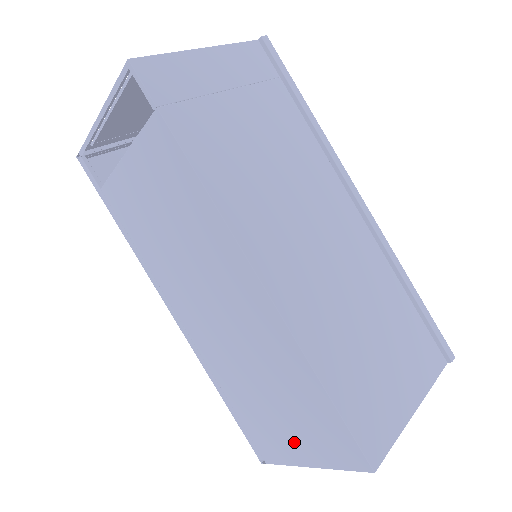
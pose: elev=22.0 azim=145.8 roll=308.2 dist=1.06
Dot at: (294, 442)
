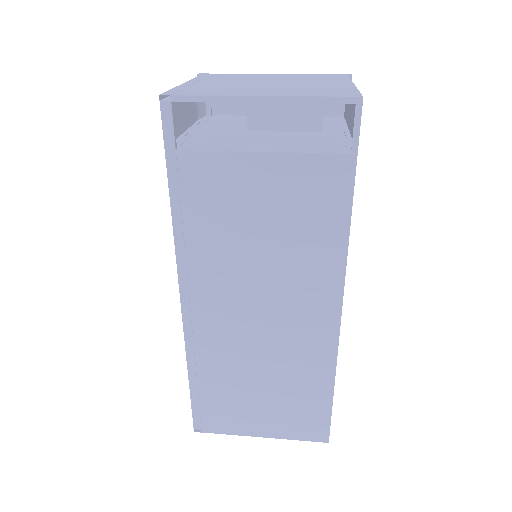
Dot at: (260, 420)
